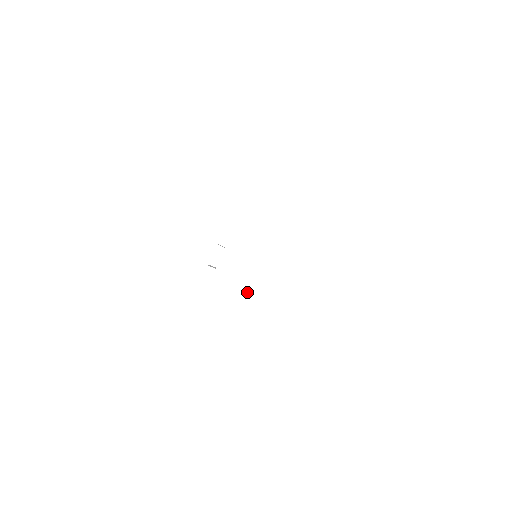
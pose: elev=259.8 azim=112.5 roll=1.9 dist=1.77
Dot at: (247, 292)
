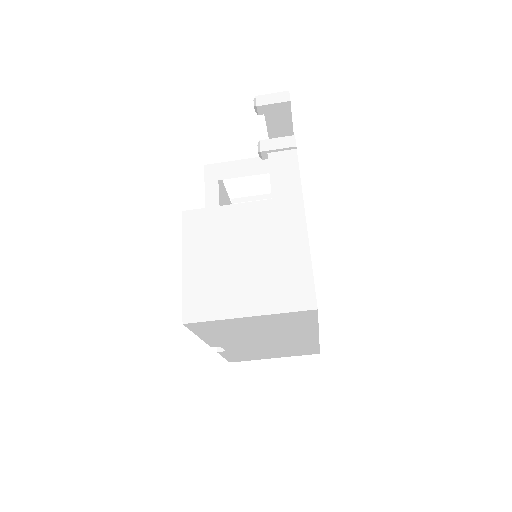
Dot at: (266, 350)
